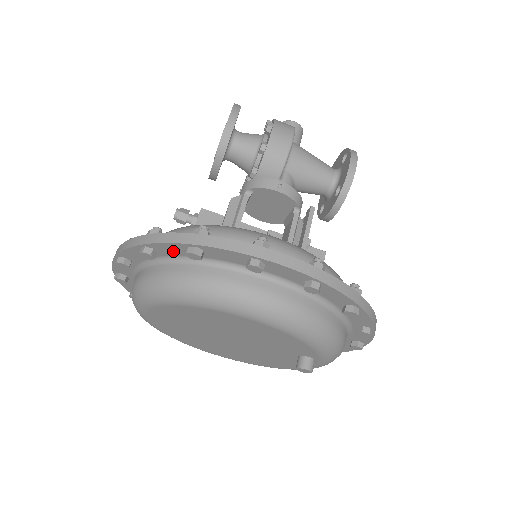
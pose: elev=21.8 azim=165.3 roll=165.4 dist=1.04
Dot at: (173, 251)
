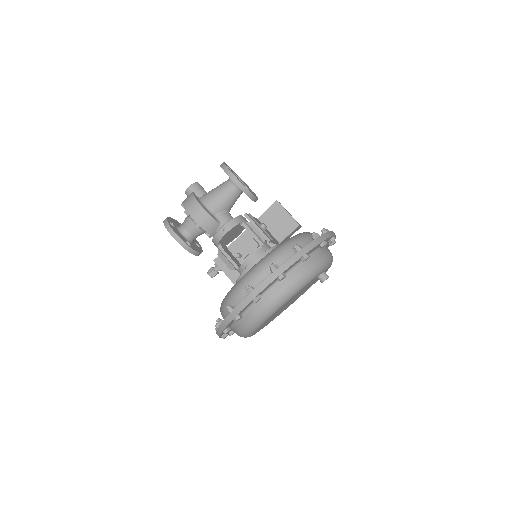
Dot at: occluded
